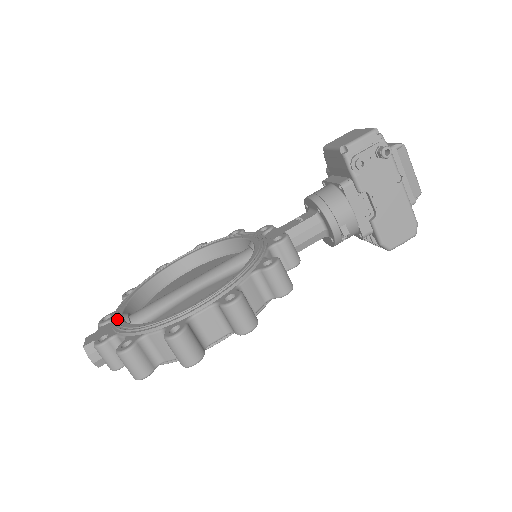
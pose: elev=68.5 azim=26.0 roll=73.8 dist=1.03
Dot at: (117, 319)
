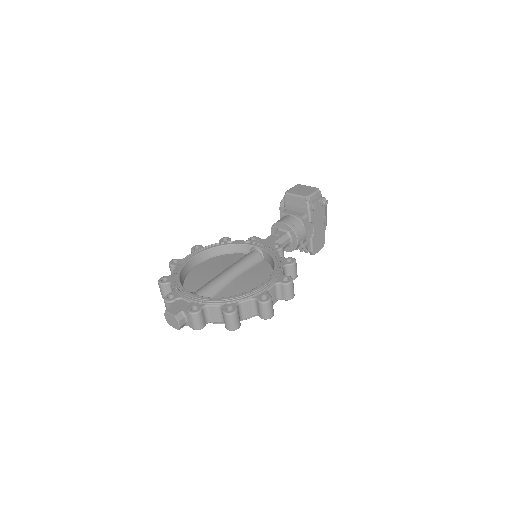
Dot at: (193, 296)
